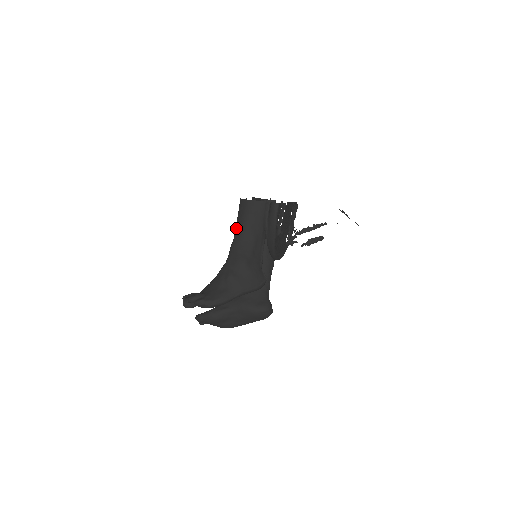
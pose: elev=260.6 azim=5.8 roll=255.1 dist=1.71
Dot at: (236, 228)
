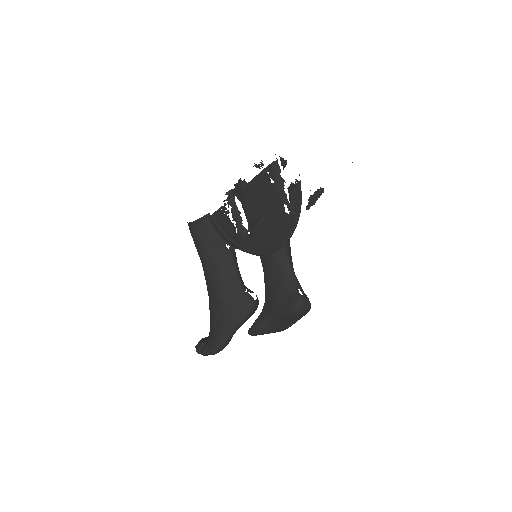
Dot at: occluded
